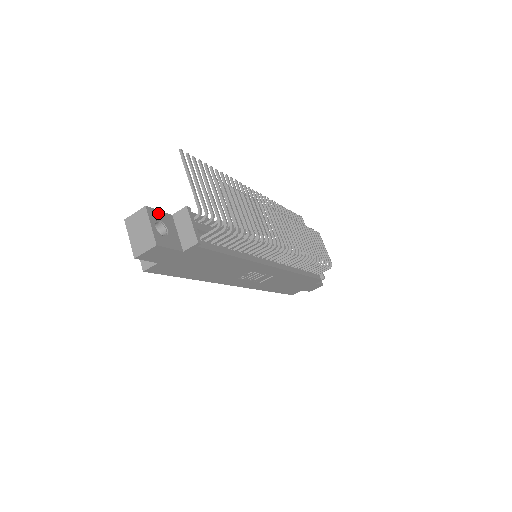
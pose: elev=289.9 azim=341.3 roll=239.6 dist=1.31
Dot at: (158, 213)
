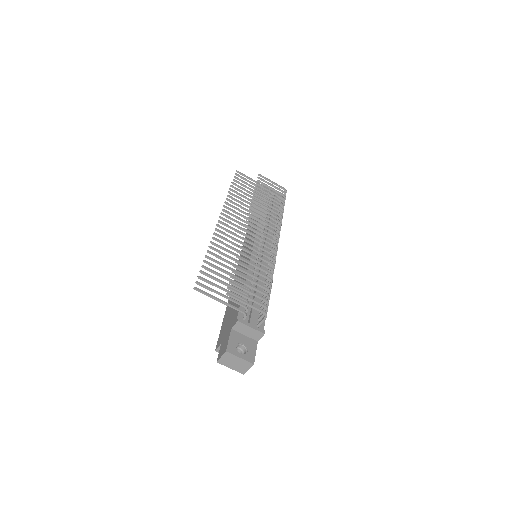
Dot at: (231, 343)
